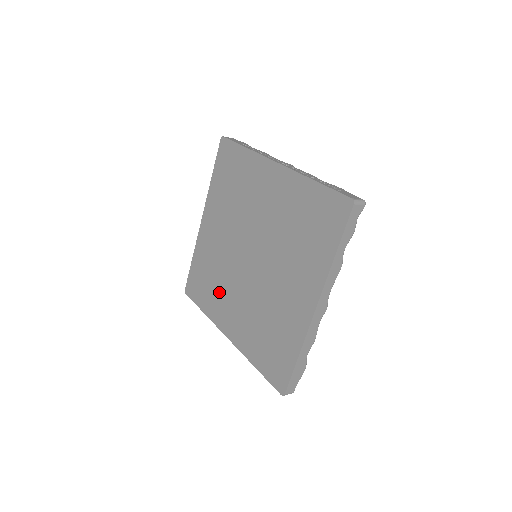
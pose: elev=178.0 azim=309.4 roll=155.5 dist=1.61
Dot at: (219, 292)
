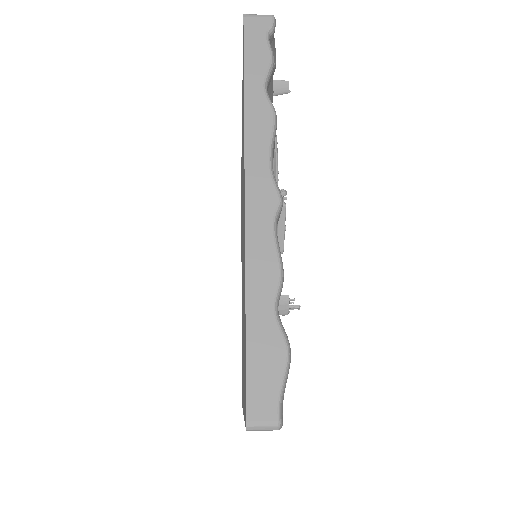
Dot at: occluded
